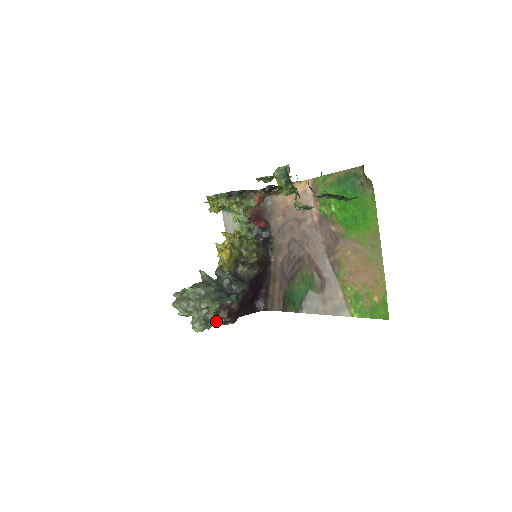
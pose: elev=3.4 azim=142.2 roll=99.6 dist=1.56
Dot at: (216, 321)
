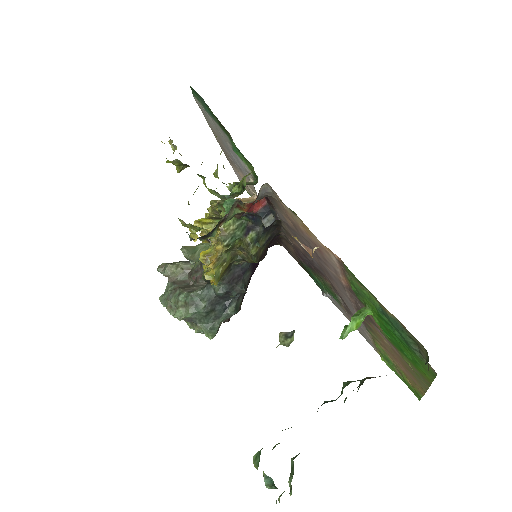
Dot at: occluded
